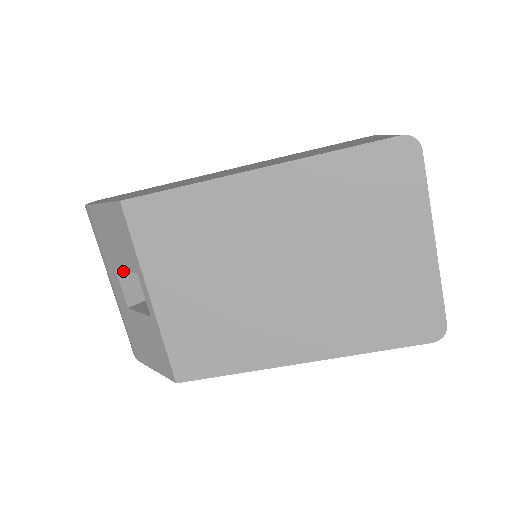
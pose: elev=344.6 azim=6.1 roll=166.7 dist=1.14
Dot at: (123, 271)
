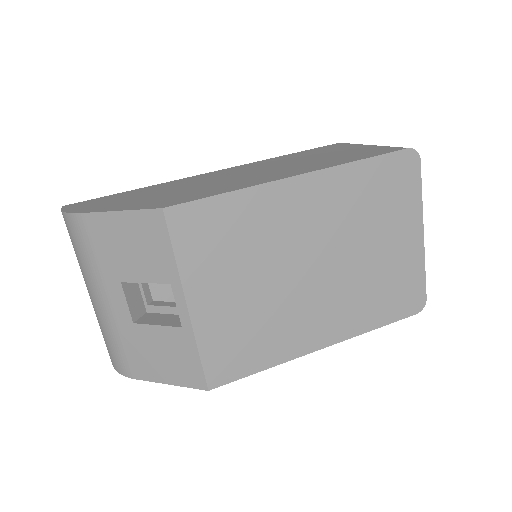
Dot at: (127, 284)
